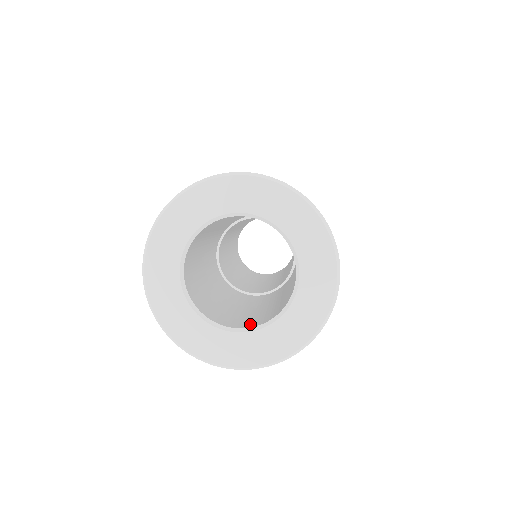
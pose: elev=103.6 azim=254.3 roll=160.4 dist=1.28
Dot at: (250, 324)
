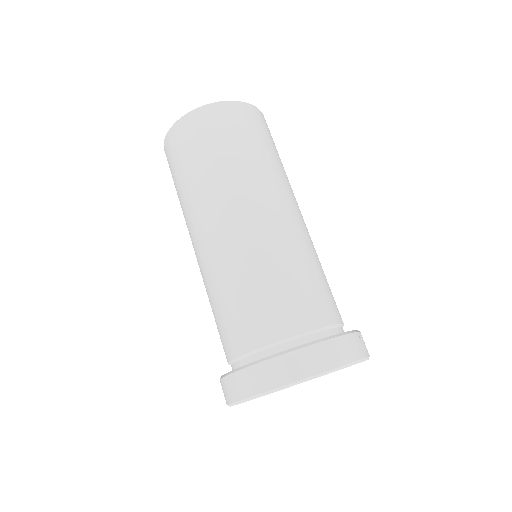
Dot at: occluded
